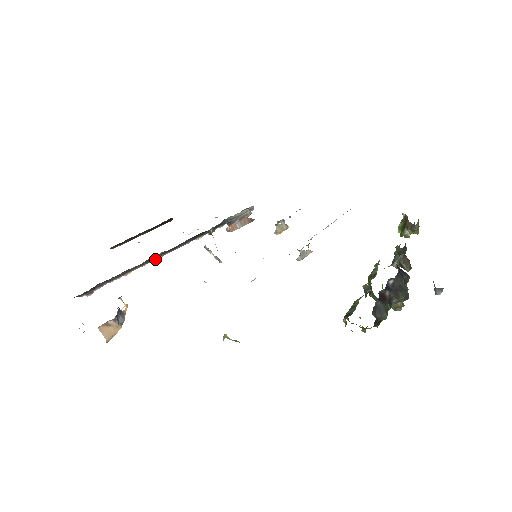
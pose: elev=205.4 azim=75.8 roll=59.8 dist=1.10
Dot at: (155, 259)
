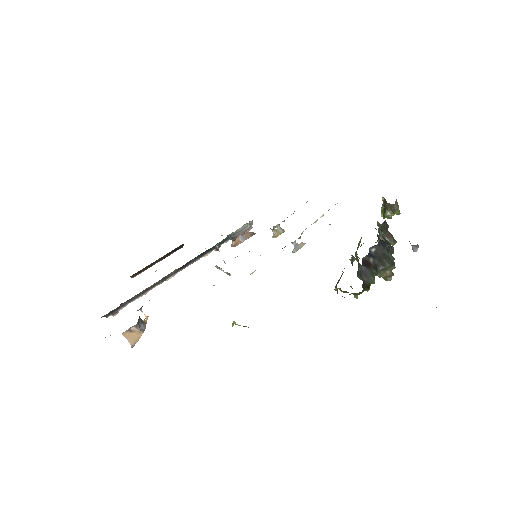
Dot at: (170, 277)
